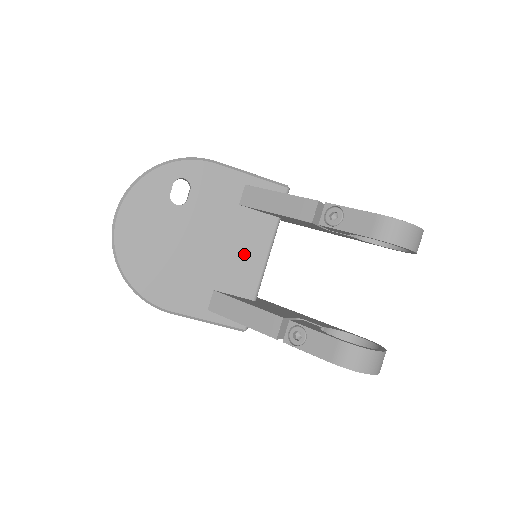
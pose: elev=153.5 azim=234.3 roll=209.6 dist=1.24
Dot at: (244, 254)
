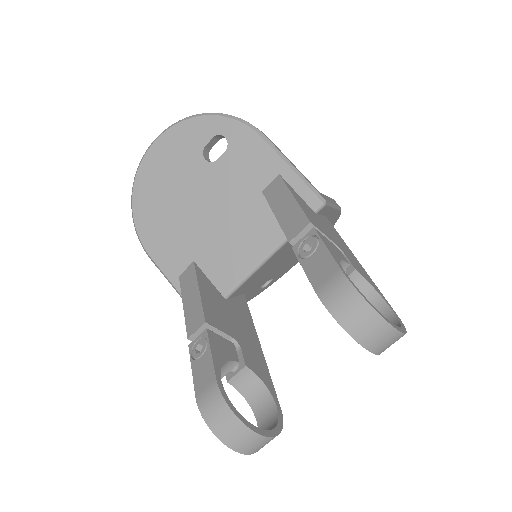
Dot at: (240, 245)
